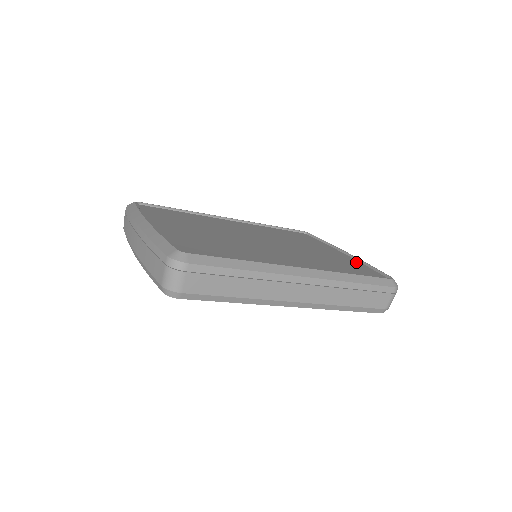
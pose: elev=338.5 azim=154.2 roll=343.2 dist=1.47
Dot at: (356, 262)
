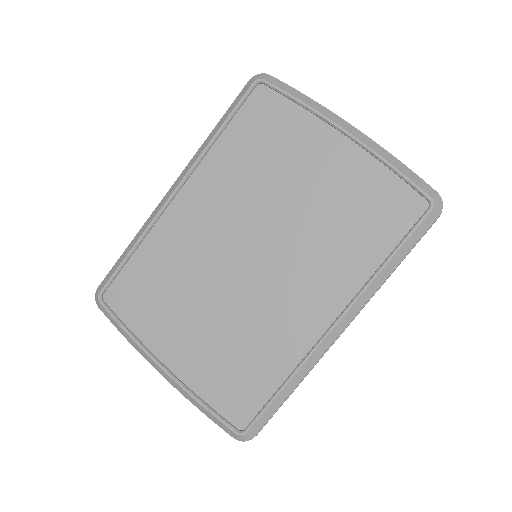
Dot at: (369, 167)
